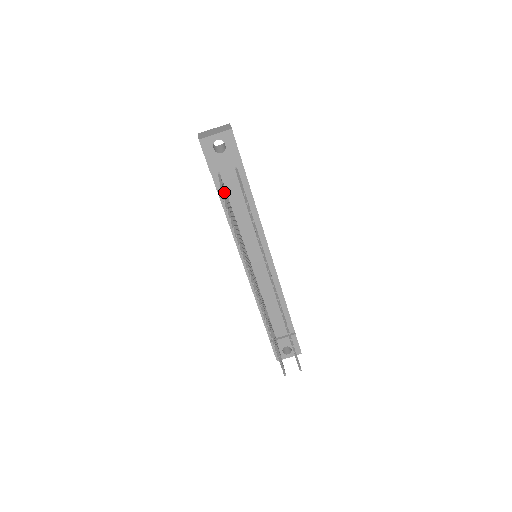
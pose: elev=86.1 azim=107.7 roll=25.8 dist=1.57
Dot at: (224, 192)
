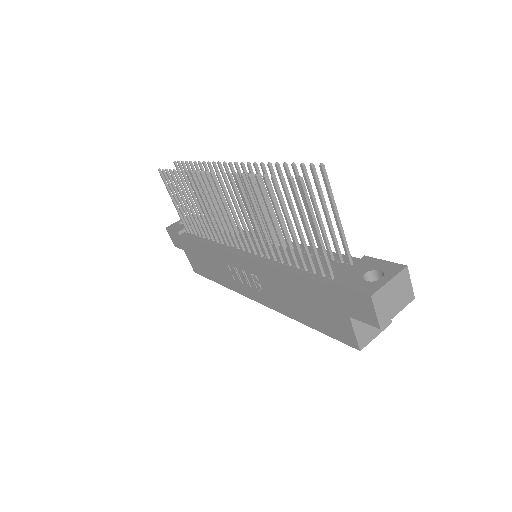
Dot at: (180, 207)
